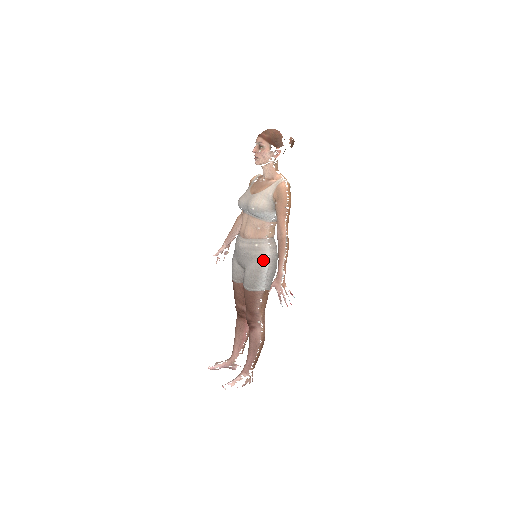
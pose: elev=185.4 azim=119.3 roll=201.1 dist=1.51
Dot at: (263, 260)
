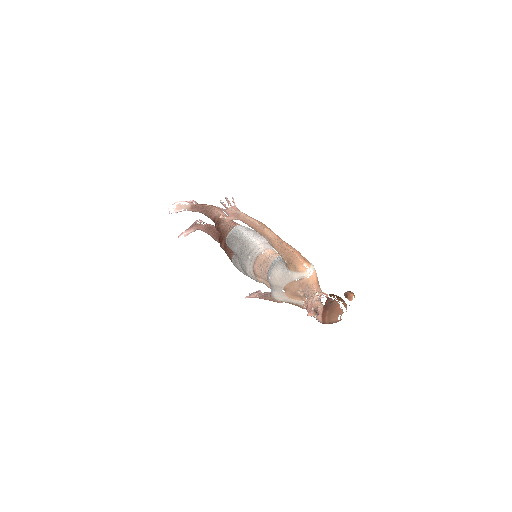
Dot at: occluded
